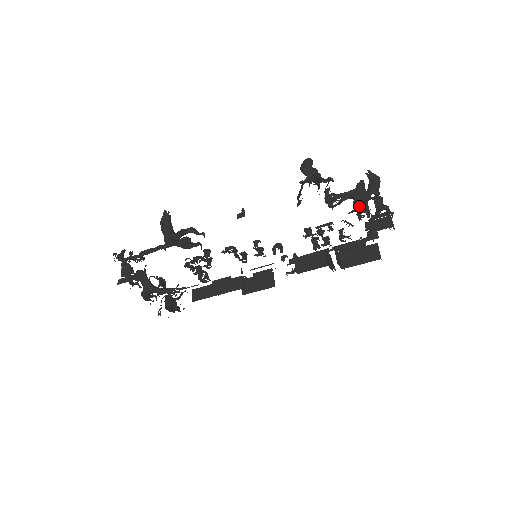
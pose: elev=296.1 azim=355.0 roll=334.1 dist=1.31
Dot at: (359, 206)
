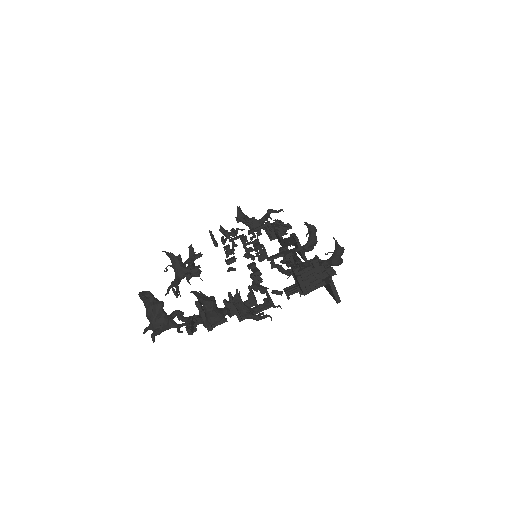
Dot at: occluded
